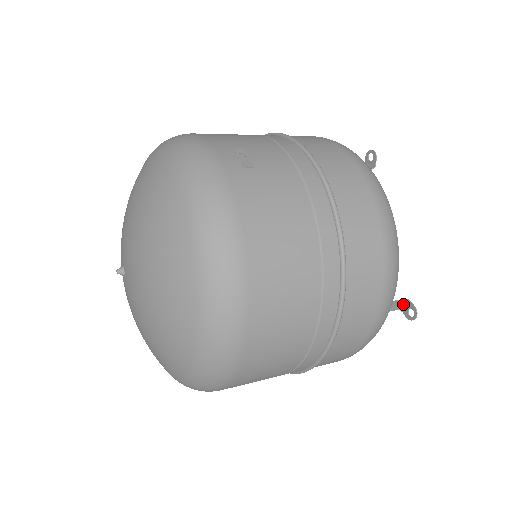
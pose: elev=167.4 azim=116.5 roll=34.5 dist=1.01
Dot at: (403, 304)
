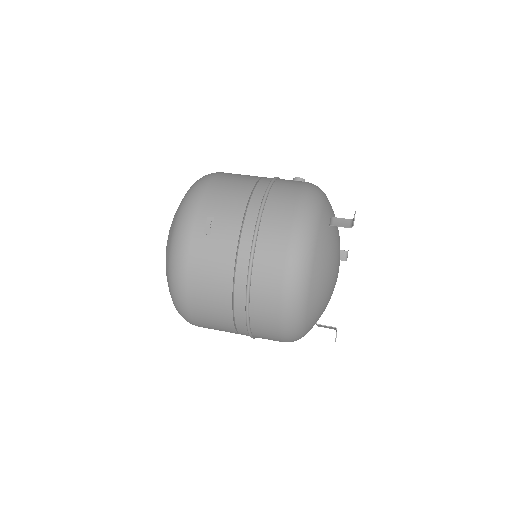
Dot at: (335, 328)
